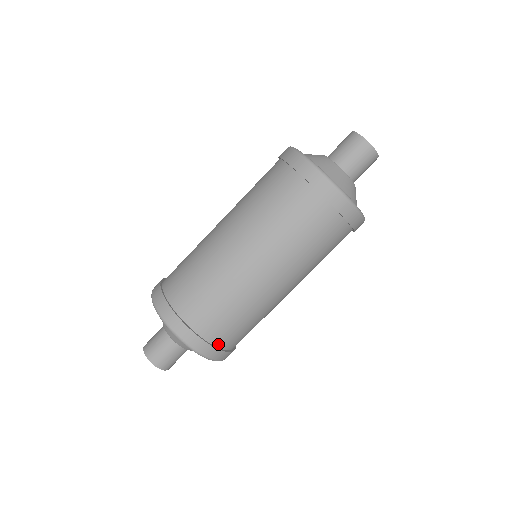
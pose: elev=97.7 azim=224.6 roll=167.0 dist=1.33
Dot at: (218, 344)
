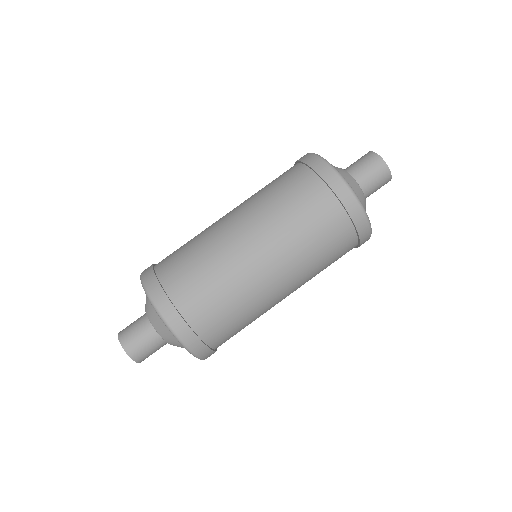
Dot at: (205, 338)
